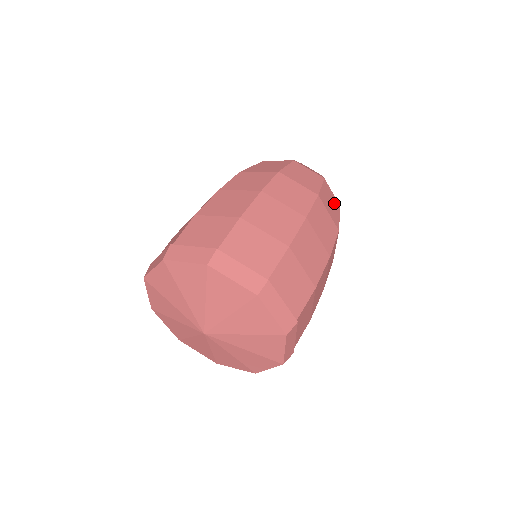
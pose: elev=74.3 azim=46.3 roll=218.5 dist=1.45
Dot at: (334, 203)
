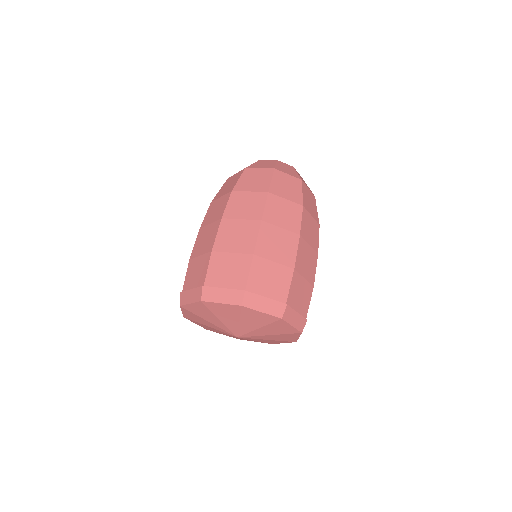
Dot at: (292, 183)
